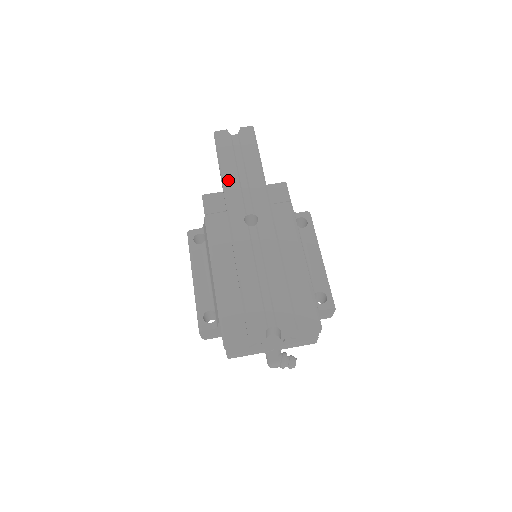
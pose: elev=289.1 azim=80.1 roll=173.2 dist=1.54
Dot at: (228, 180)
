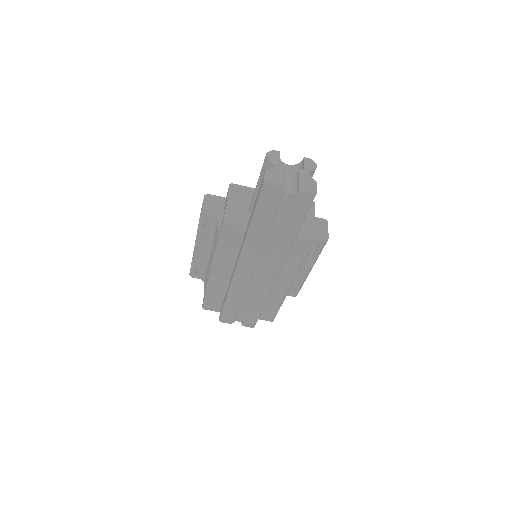
Dot at: (254, 237)
